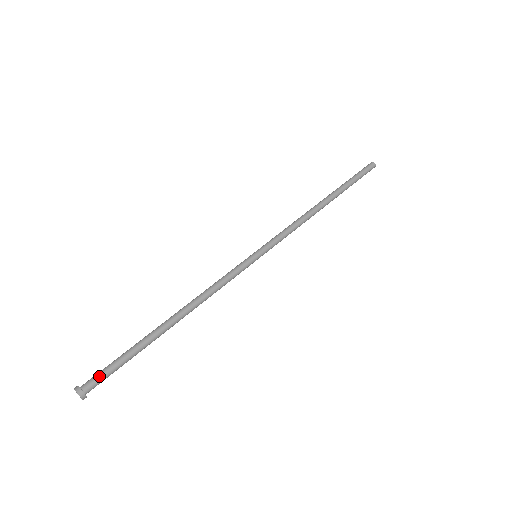
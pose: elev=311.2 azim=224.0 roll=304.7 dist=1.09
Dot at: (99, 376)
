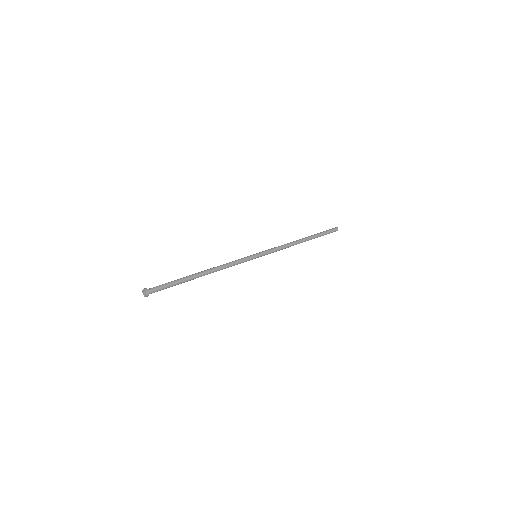
Dot at: (156, 286)
